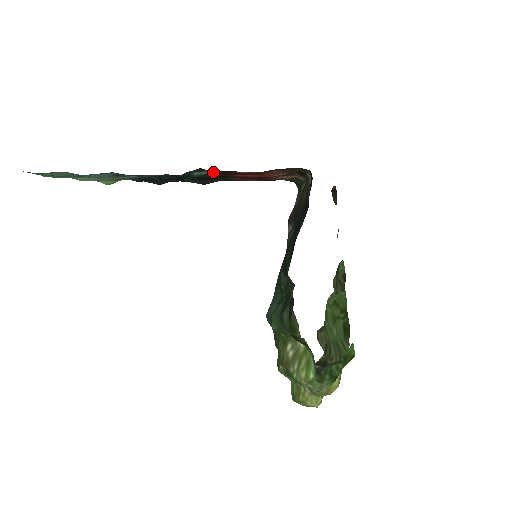
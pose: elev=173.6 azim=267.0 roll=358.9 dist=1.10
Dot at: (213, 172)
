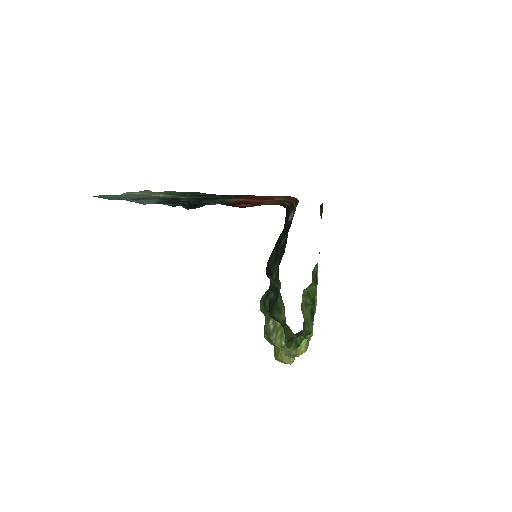
Dot at: (222, 203)
